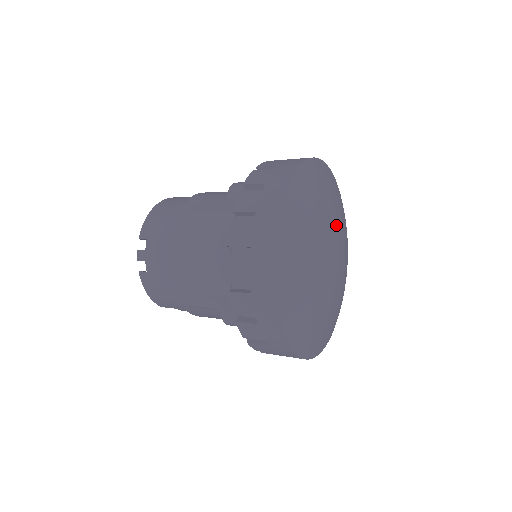
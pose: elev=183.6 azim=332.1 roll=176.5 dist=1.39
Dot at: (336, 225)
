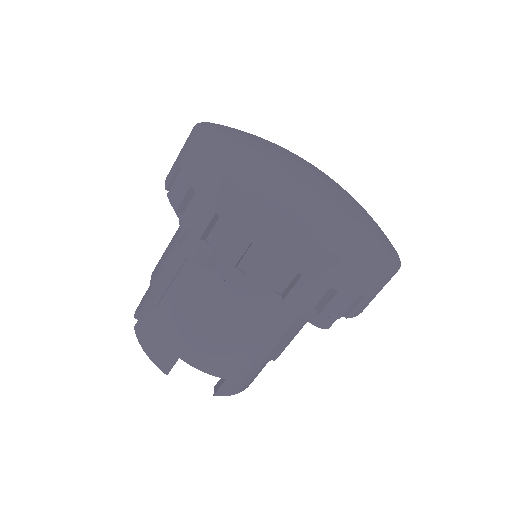
Dot at: occluded
